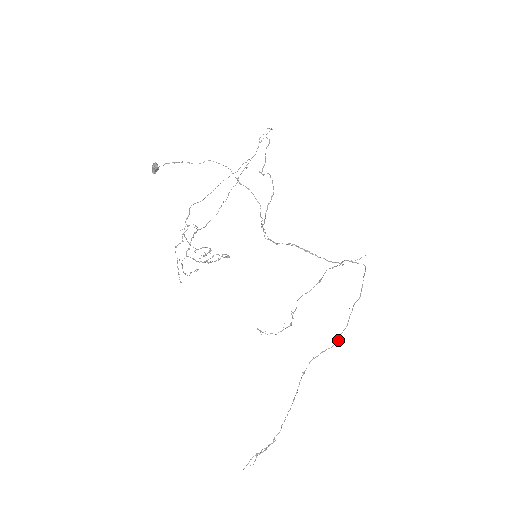
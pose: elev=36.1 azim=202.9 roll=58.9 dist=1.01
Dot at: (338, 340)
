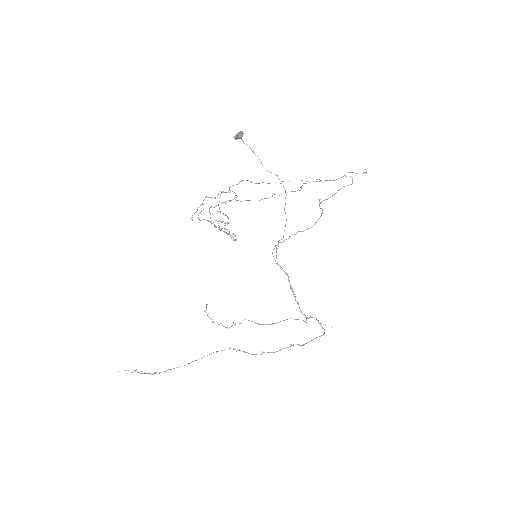
Dot at: (261, 354)
